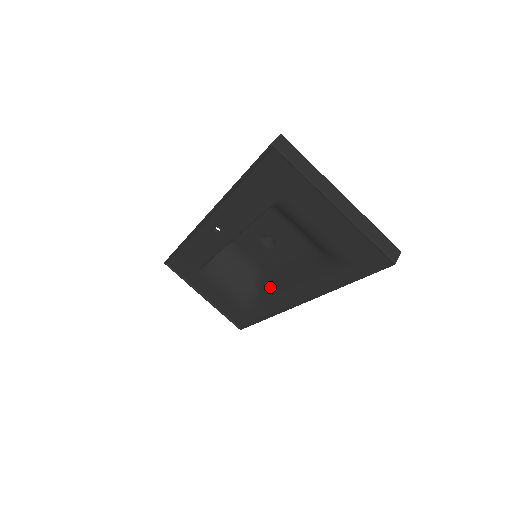
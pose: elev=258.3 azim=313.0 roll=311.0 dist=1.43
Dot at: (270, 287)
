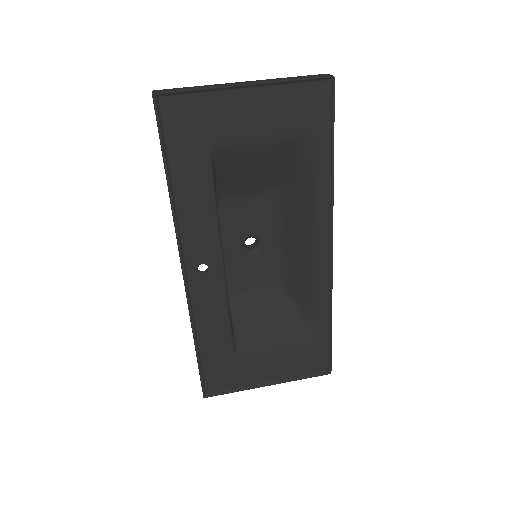
Dot at: (299, 282)
